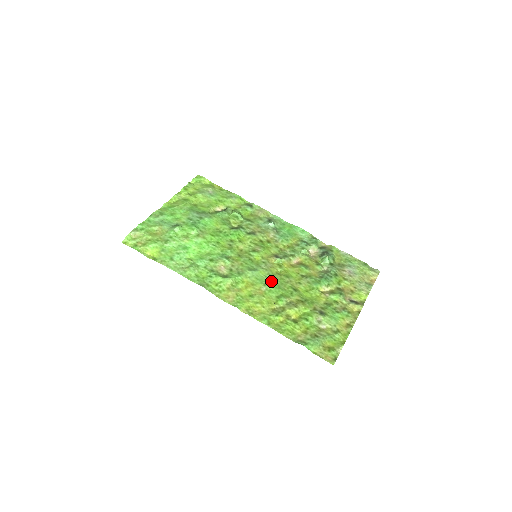
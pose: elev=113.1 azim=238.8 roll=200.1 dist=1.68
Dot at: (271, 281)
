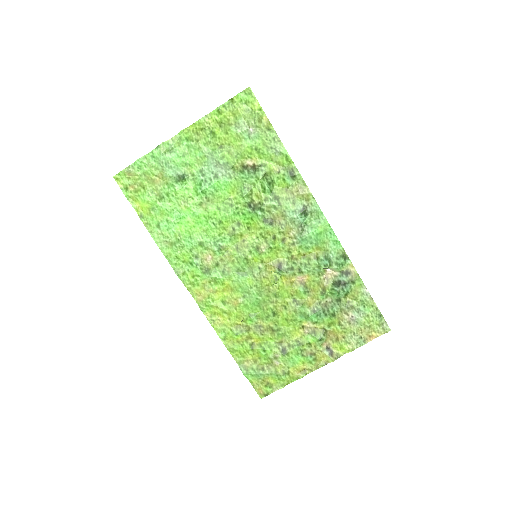
Dot at: (254, 295)
